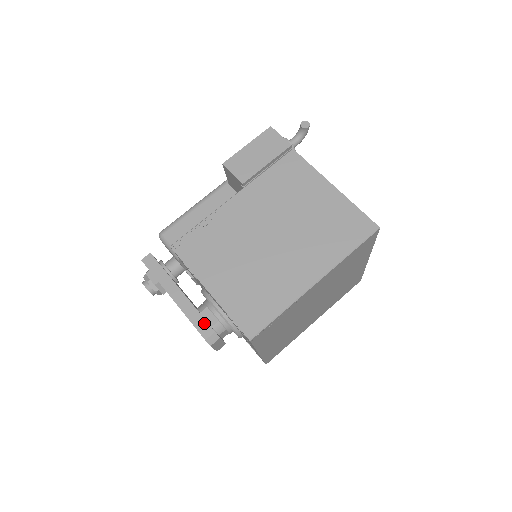
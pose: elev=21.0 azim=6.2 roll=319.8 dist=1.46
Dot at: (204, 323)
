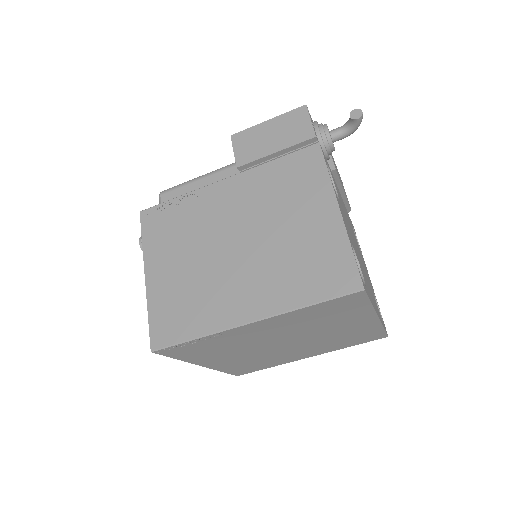
Dot at: occluded
